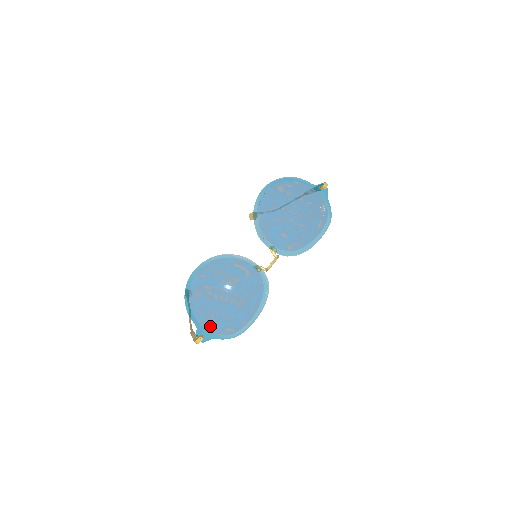
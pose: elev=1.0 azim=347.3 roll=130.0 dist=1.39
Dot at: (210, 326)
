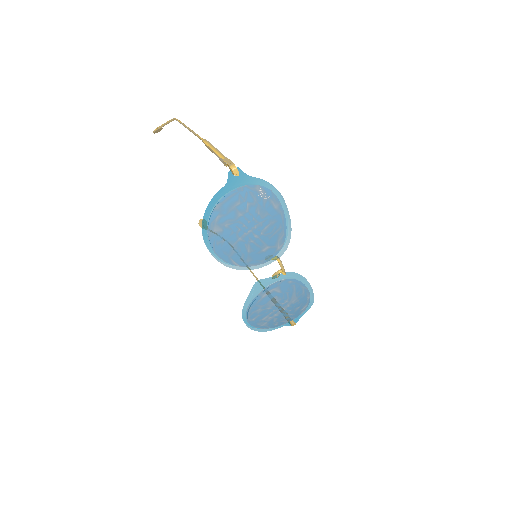
Dot at: (291, 319)
